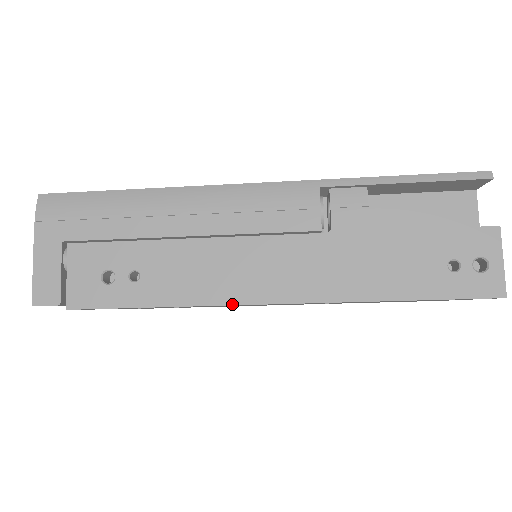
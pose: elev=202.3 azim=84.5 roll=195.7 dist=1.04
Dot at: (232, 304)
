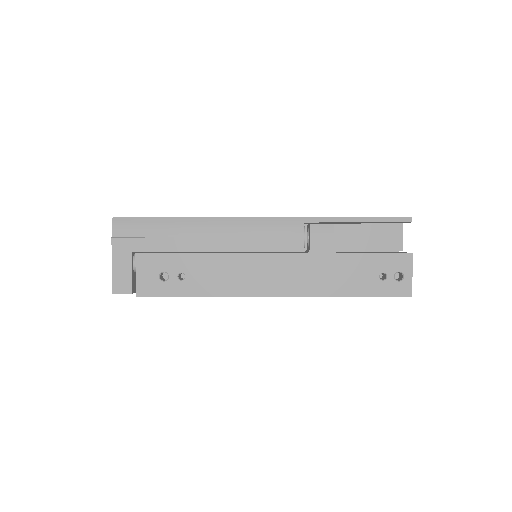
Dot at: (245, 296)
